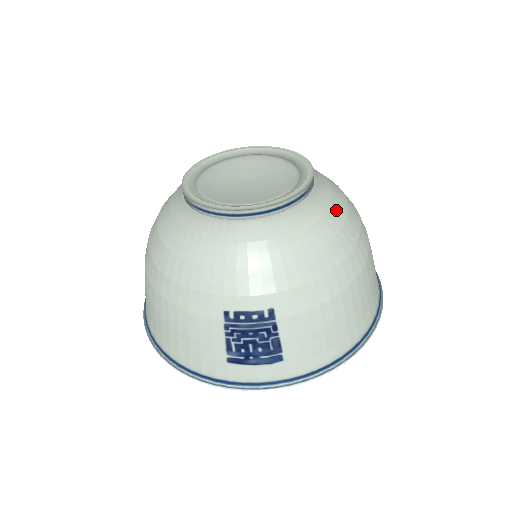
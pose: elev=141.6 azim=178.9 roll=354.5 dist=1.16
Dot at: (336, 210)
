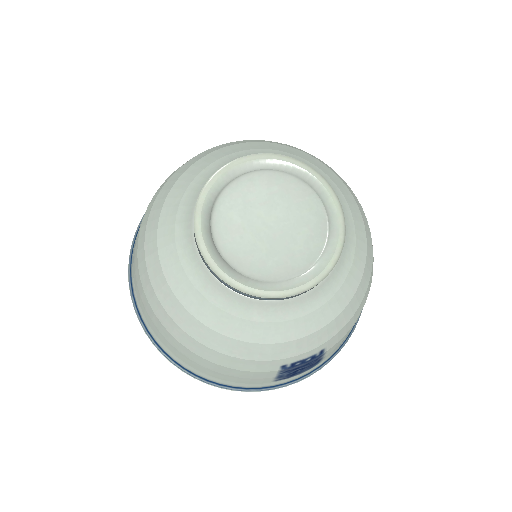
Dot at: (360, 234)
